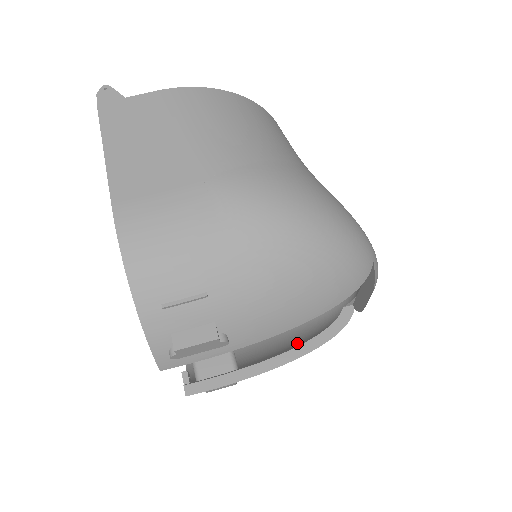
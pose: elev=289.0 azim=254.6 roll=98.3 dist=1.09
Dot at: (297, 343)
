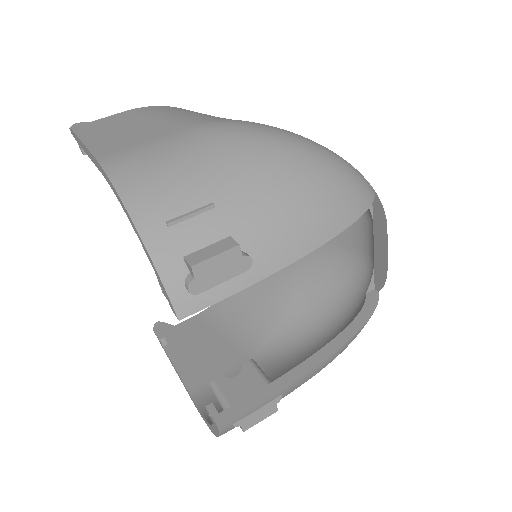
Dot at: occluded
